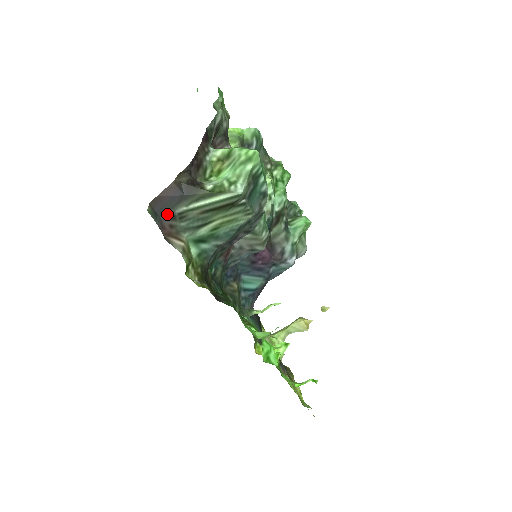
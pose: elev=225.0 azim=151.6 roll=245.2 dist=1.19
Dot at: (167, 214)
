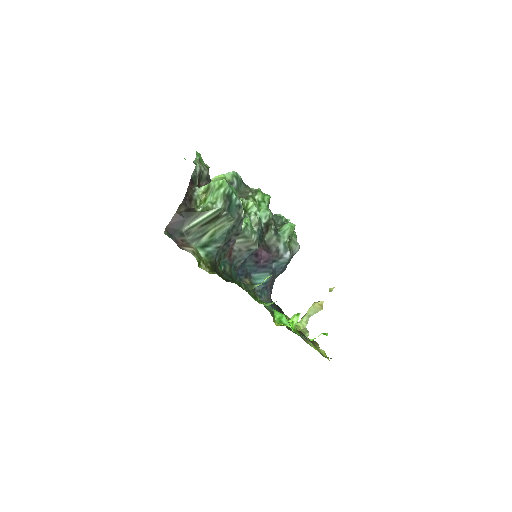
Dot at: (178, 233)
